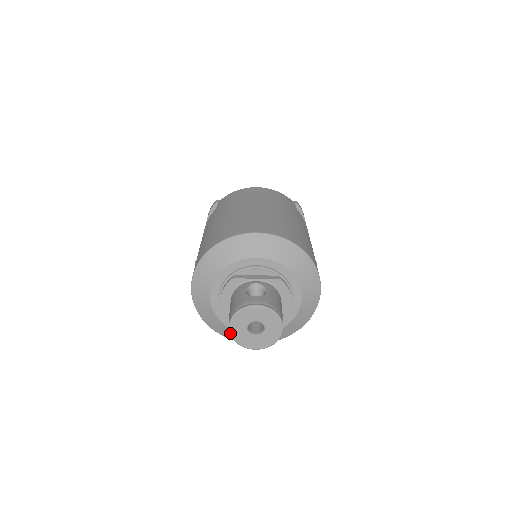
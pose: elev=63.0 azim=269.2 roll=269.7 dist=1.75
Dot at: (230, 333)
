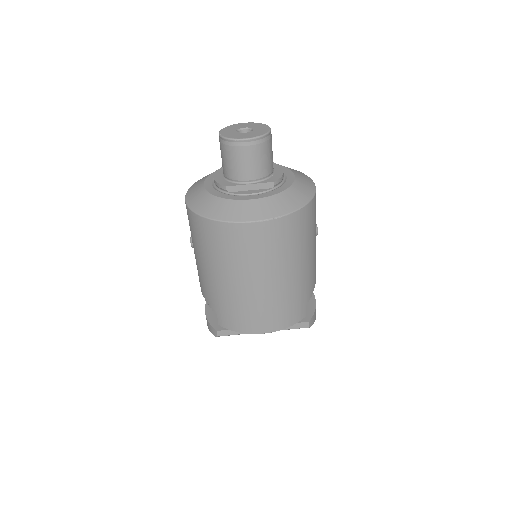
Dot at: (220, 135)
